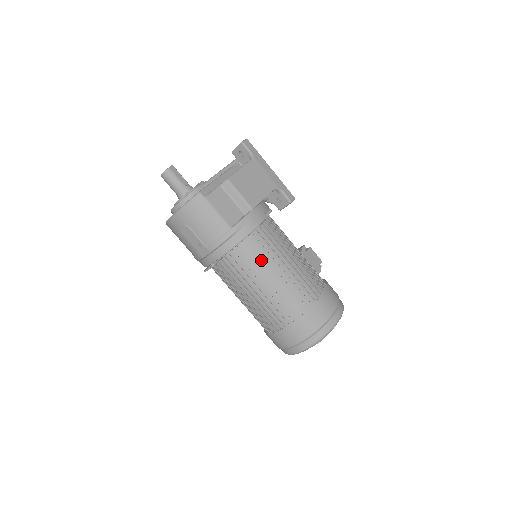
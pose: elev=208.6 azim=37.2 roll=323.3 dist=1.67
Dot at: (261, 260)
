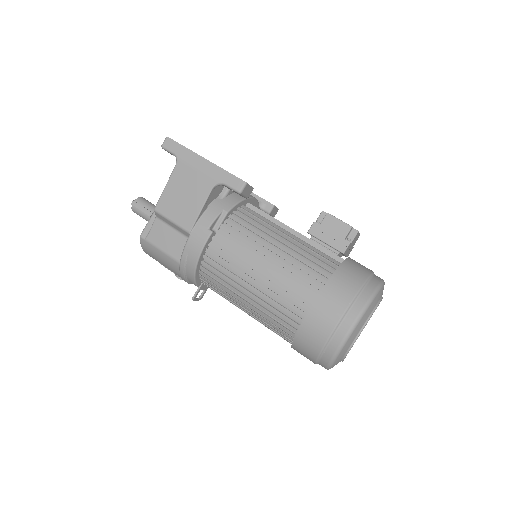
Dot at: (225, 285)
